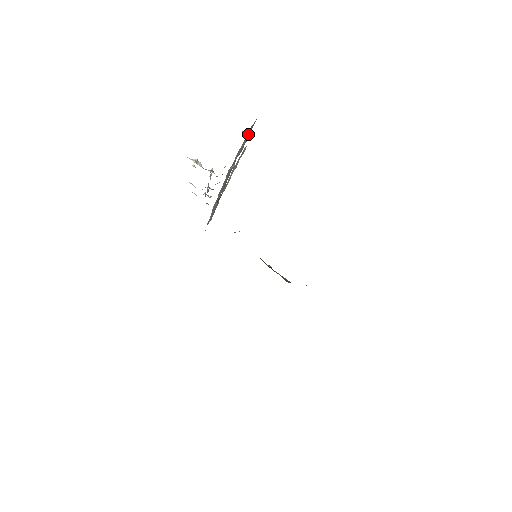
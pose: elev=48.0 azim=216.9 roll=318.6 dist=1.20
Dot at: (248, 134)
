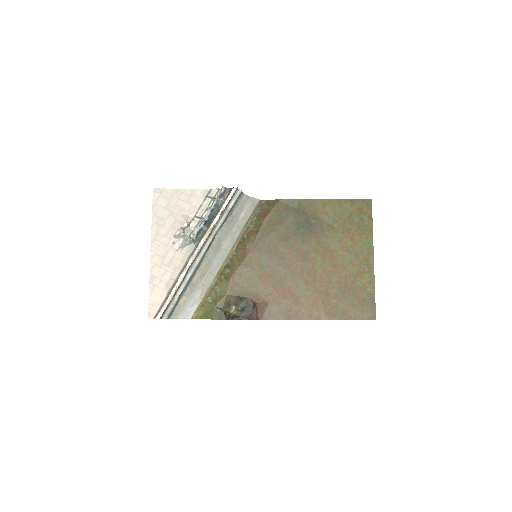
Dot at: (168, 304)
